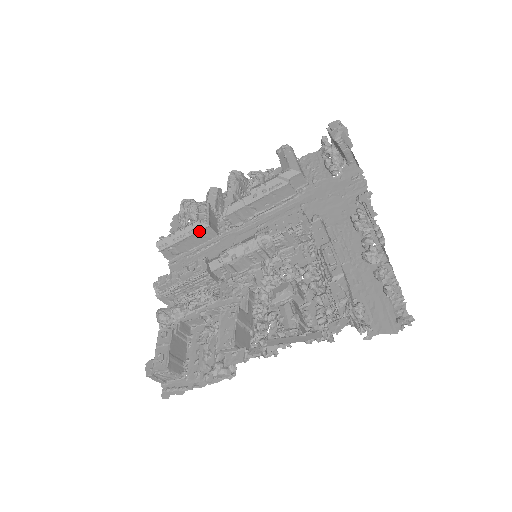
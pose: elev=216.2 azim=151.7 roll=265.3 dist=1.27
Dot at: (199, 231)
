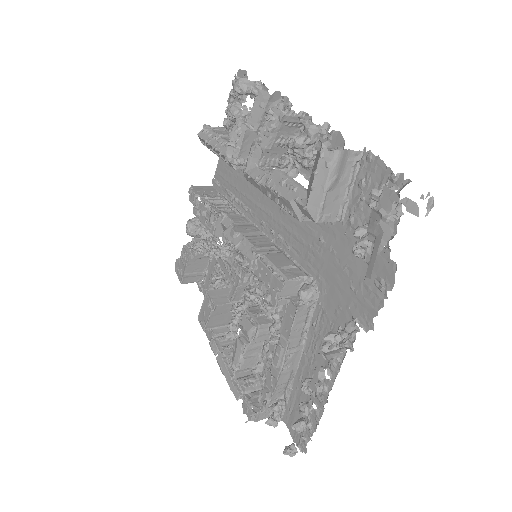
Dot at: (228, 164)
